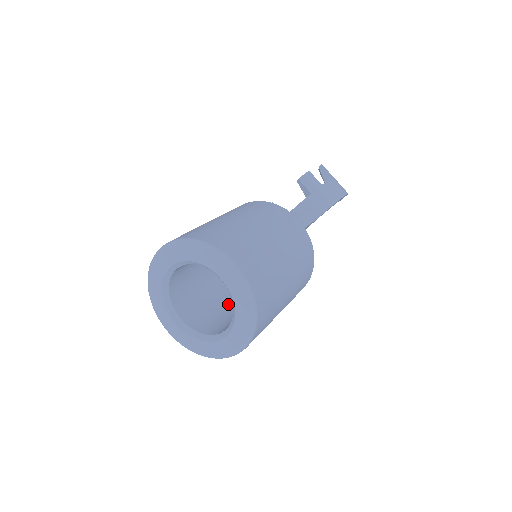
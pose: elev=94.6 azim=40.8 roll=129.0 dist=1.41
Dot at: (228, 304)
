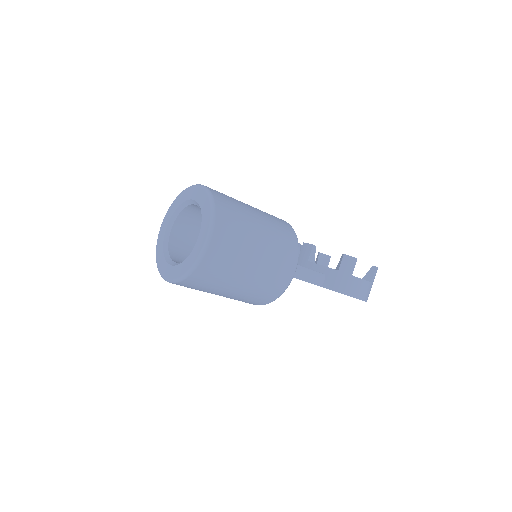
Dot at: occluded
